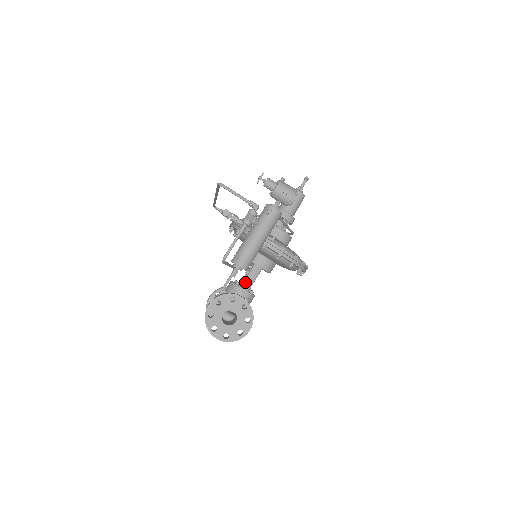
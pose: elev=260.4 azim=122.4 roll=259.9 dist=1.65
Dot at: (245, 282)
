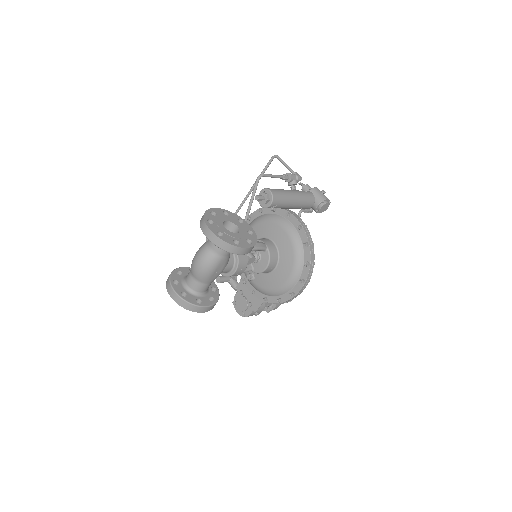
Dot at: occluded
